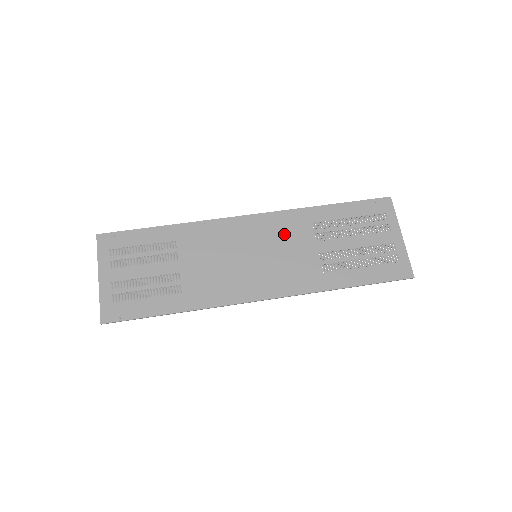
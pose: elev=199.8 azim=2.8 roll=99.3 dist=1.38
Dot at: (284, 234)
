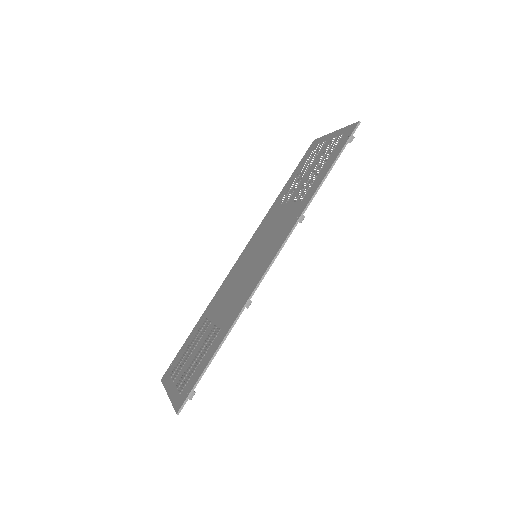
Dot at: (266, 229)
